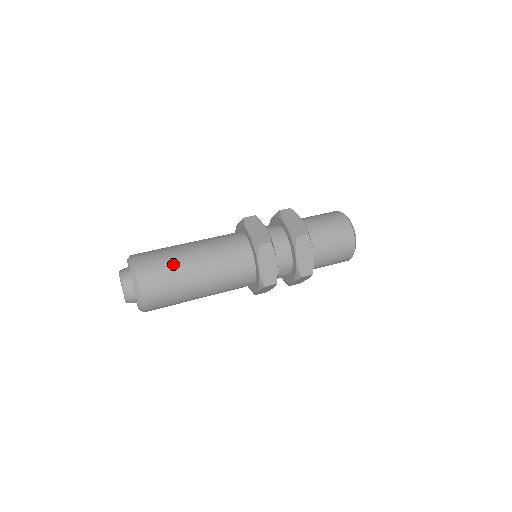
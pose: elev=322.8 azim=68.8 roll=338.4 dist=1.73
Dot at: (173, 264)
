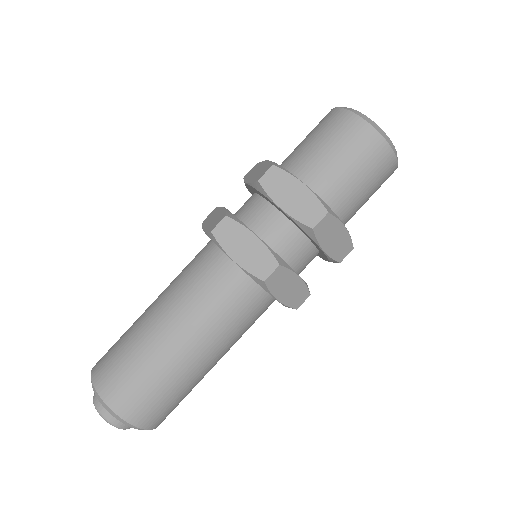
Dot at: (191, 389)
